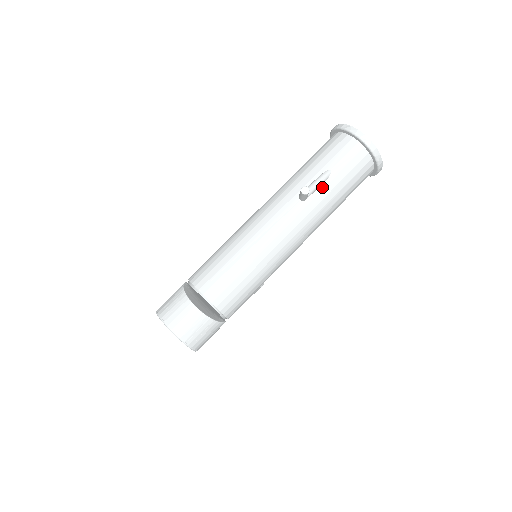
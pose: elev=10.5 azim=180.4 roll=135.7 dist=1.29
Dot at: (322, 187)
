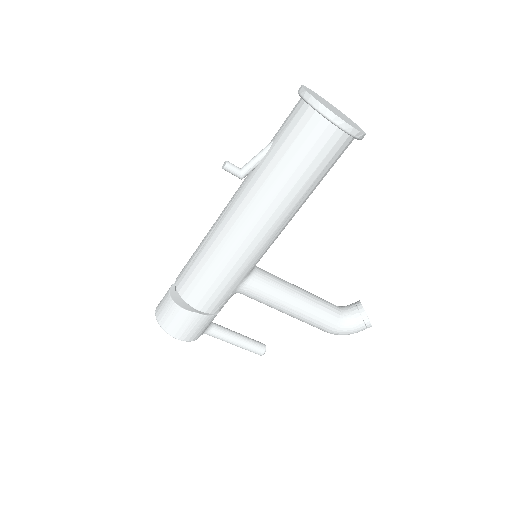
Dot at: (263, 161)
